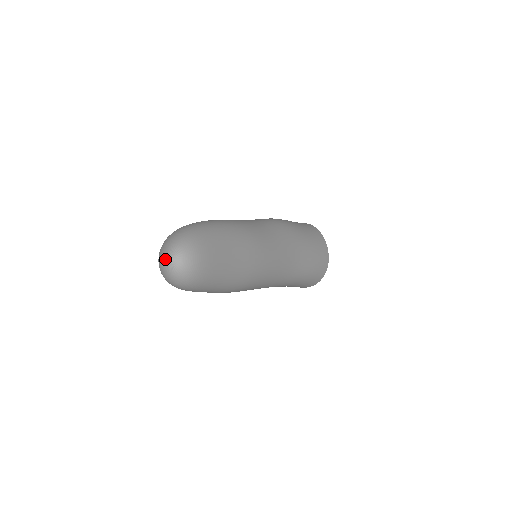
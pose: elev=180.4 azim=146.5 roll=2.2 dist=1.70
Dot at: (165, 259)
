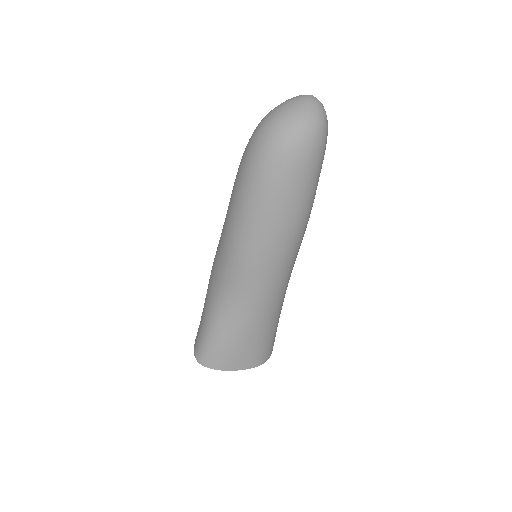
Dot at: (305, 97)
